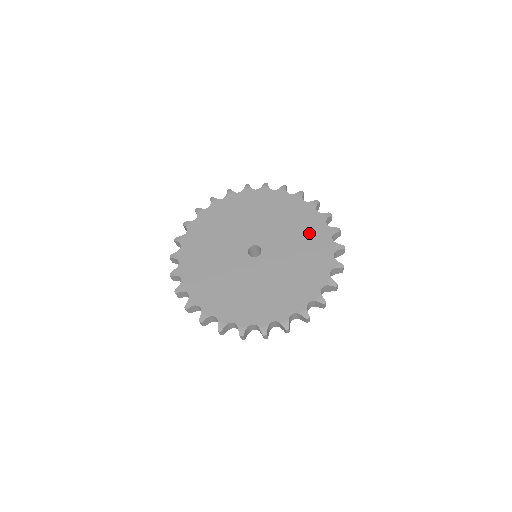
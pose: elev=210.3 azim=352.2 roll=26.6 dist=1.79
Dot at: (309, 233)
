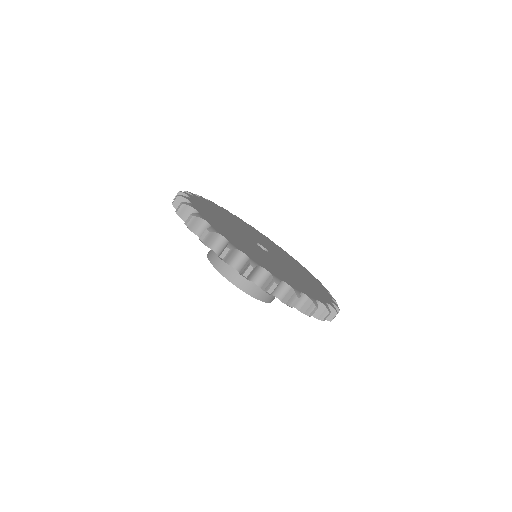
Dot at: (274, 246)
